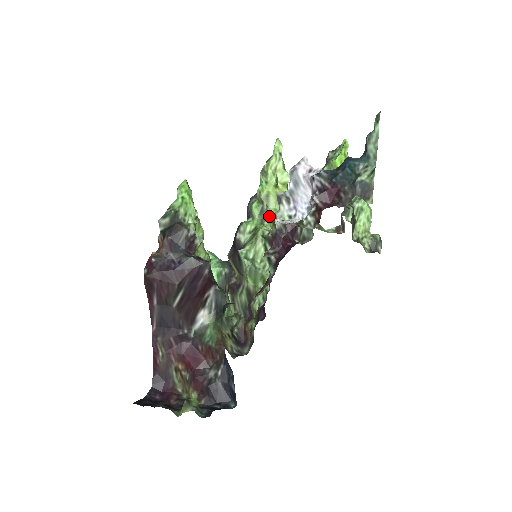
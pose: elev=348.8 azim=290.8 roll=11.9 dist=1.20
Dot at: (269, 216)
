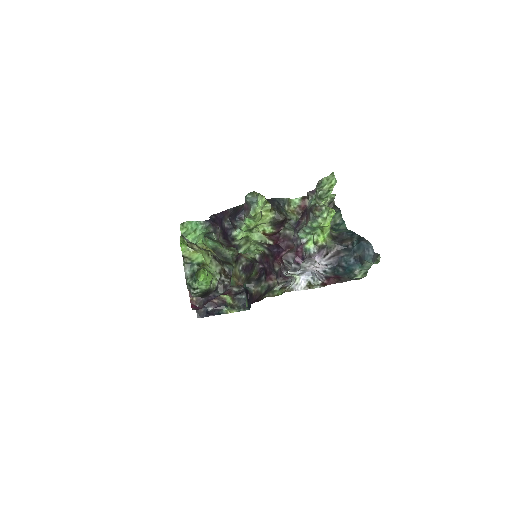
Dot at: (257, 229)
